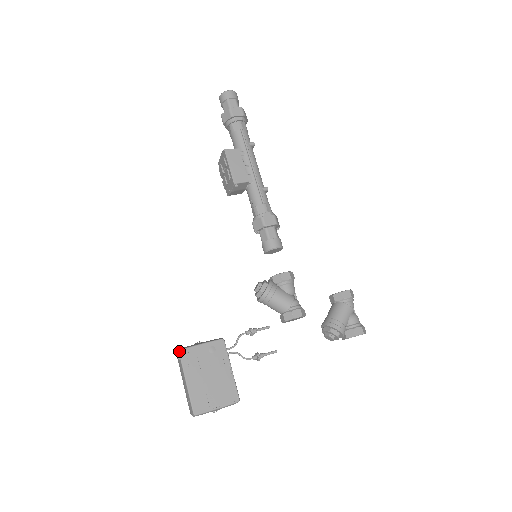
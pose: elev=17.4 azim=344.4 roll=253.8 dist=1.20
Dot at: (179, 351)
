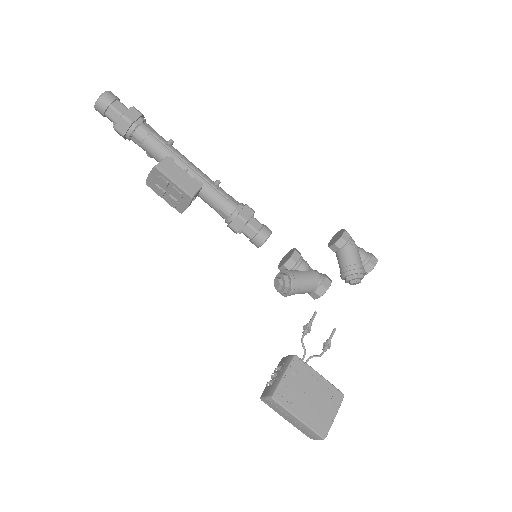
Dot at: (272, 398)
